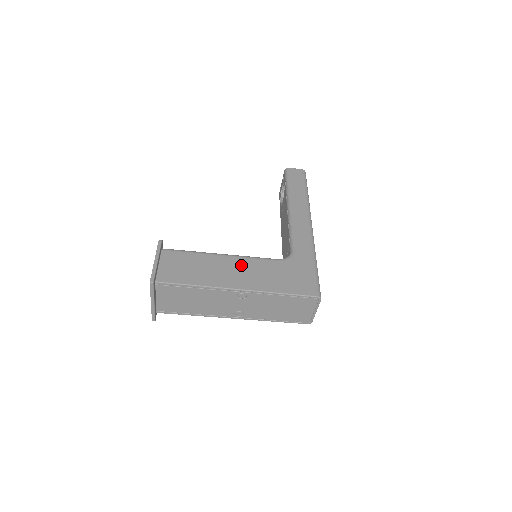
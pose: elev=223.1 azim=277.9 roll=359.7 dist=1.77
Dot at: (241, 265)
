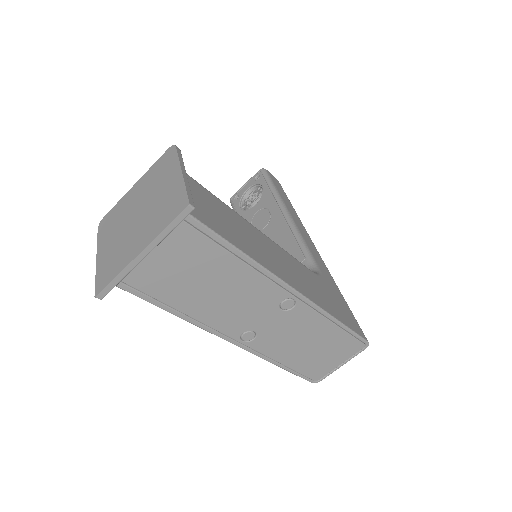
Dot at: (281, 254)
